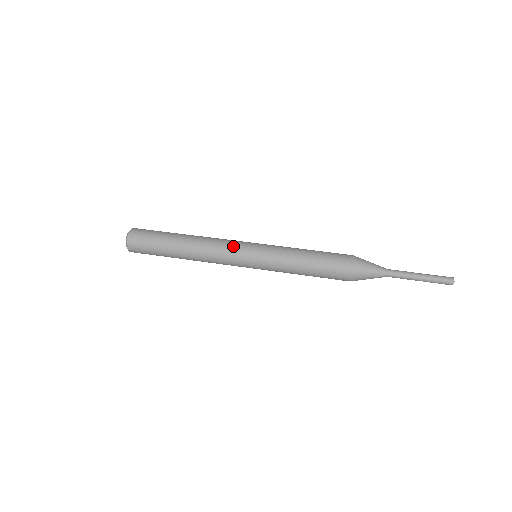
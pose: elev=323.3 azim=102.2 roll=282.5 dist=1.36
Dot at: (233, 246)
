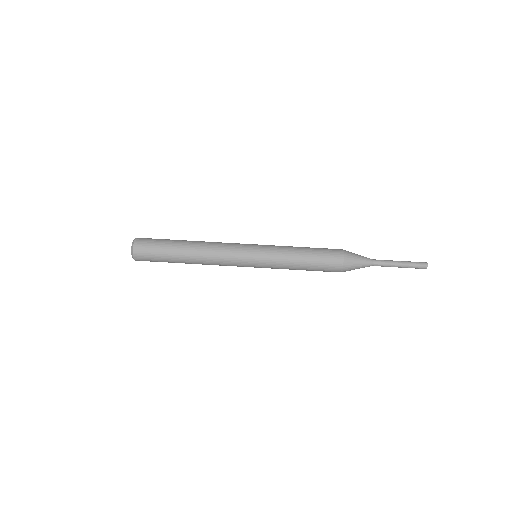
Dot at: (235, 258)
